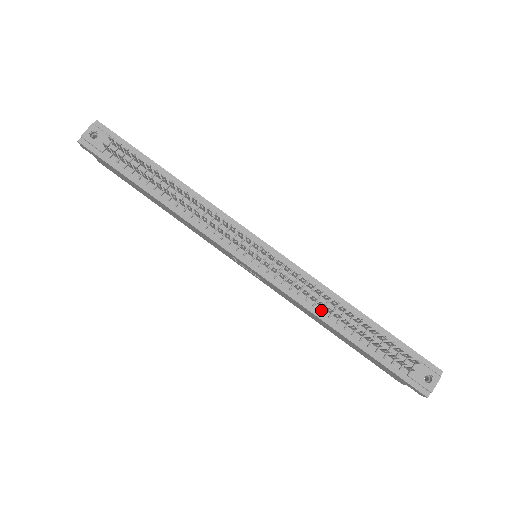
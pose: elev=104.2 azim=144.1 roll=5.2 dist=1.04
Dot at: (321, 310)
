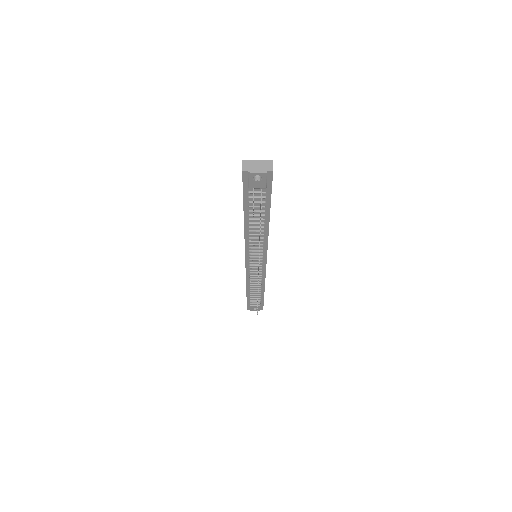
Dot at: (251, 285)
